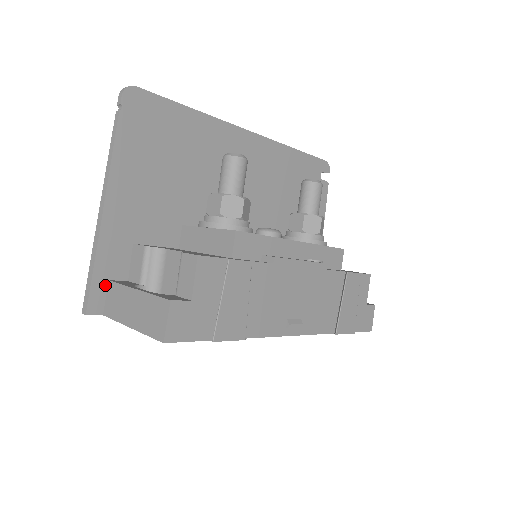
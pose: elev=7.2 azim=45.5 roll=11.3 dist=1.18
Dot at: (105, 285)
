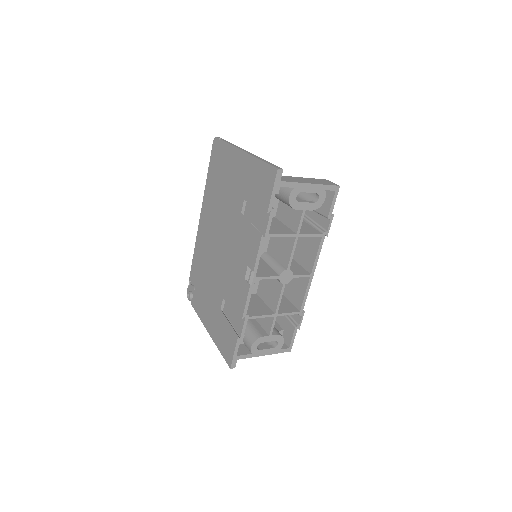
Dot at: occluded
